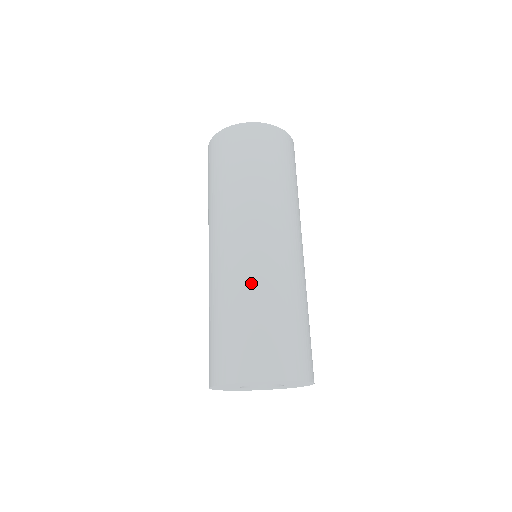
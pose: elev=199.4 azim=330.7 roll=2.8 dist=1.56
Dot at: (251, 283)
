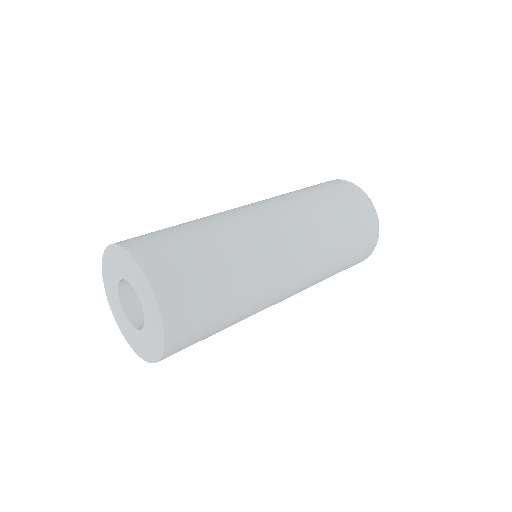
Dot at: (219, 220)
